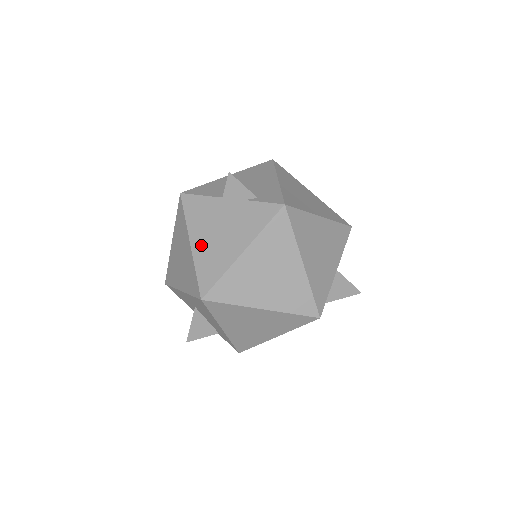
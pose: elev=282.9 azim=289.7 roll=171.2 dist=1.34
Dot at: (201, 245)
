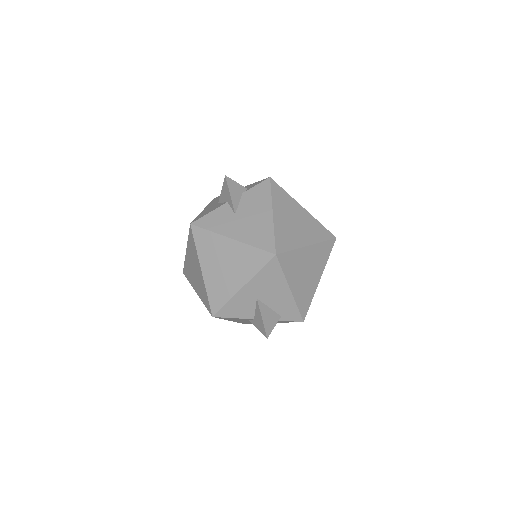
Dot at: (240, 233)
